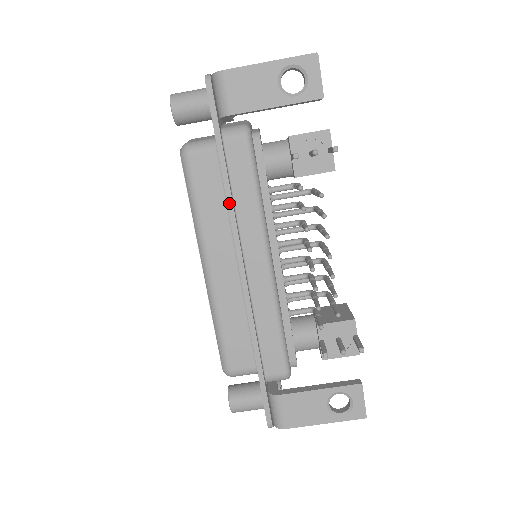
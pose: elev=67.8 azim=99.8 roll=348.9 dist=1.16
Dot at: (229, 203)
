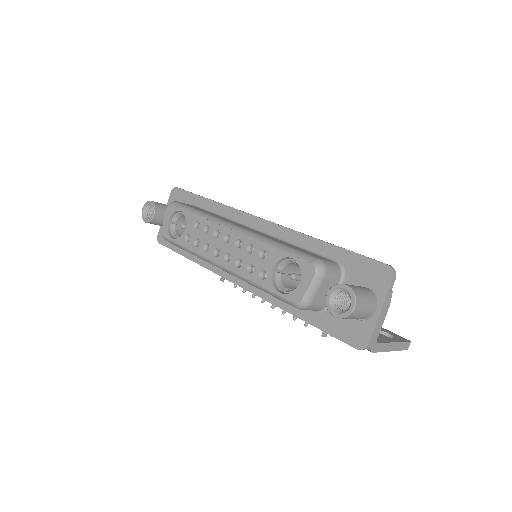
Dot at: (275, 305)
